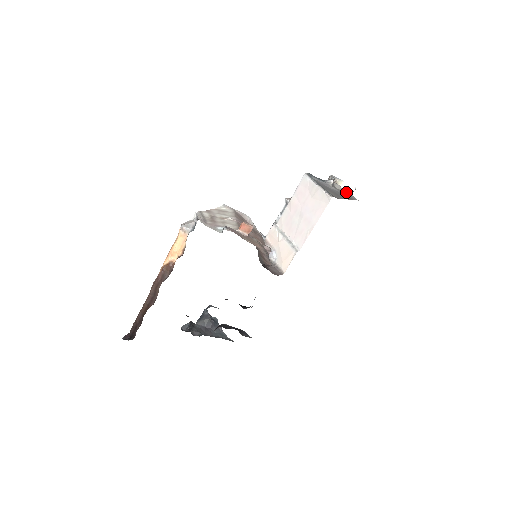
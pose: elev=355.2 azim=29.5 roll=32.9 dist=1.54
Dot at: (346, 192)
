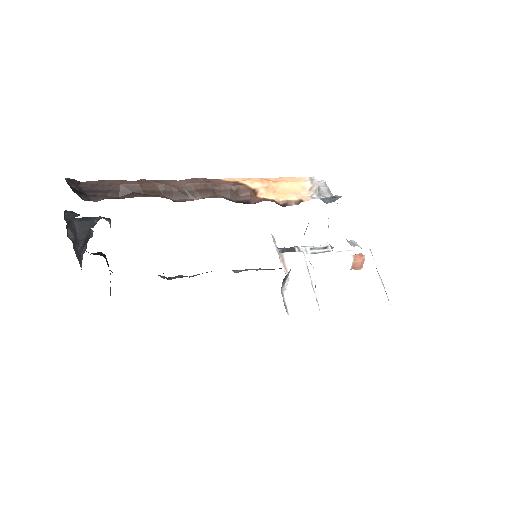
Dot at: occluded
